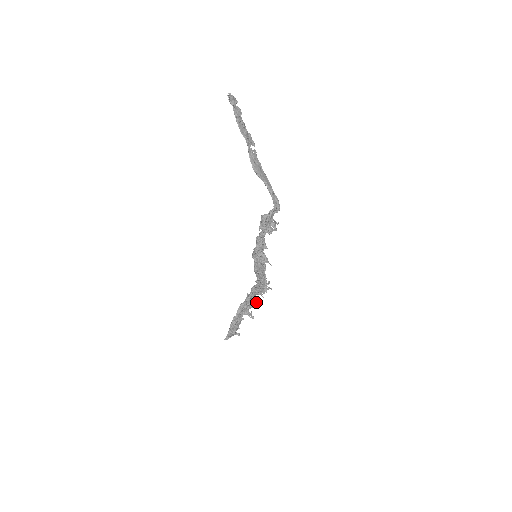
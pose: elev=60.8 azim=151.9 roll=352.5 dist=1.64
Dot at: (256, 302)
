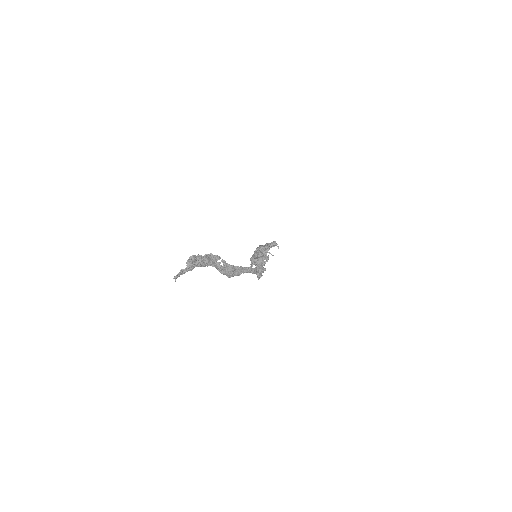
Dot at: occluded
